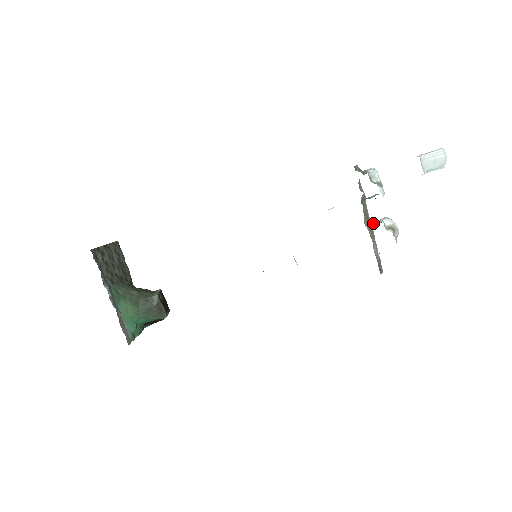
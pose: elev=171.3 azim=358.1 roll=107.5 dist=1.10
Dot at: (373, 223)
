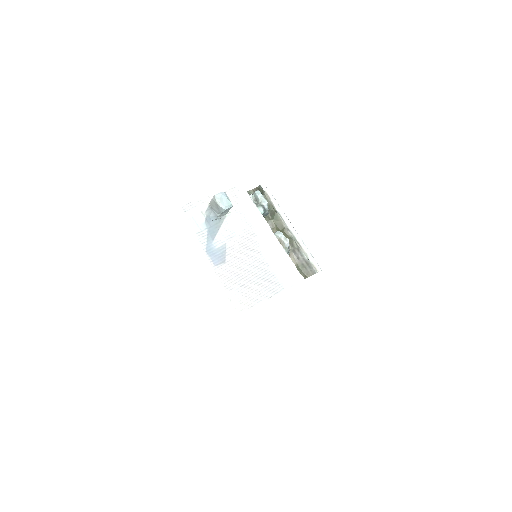
Dot at: occluded
